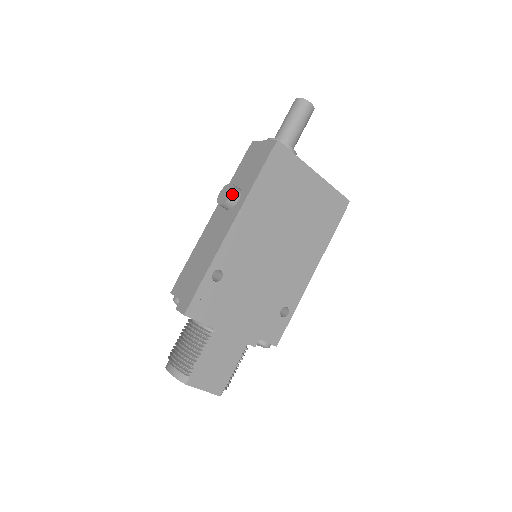
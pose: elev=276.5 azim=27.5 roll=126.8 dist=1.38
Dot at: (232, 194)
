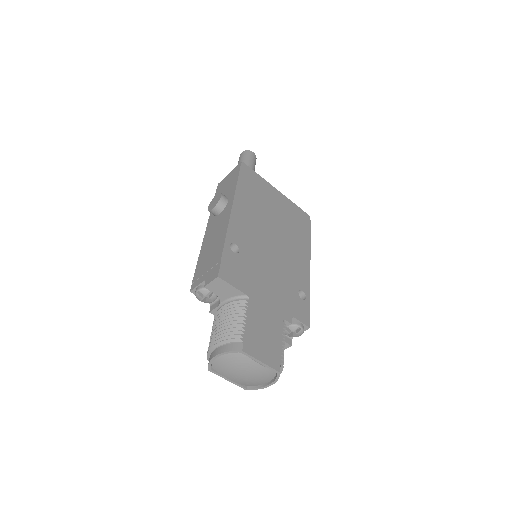
Dot at: (221, 195)
